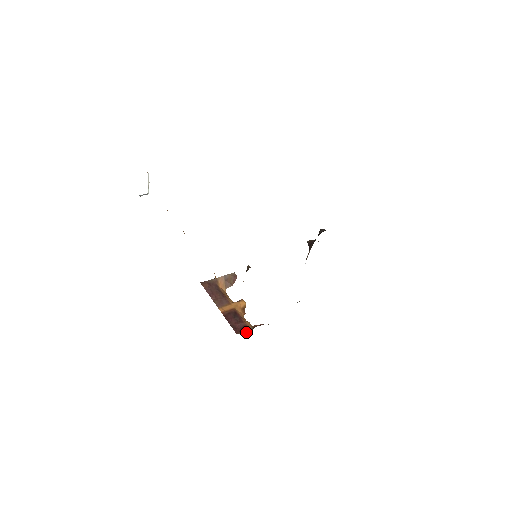
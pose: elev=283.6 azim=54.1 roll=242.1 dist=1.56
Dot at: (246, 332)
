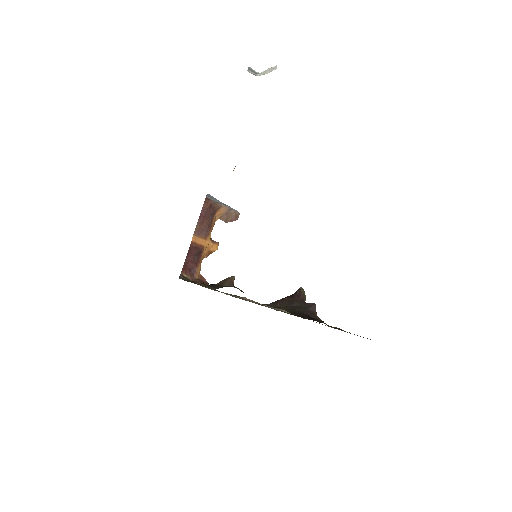
Dot at: (189, 278)
